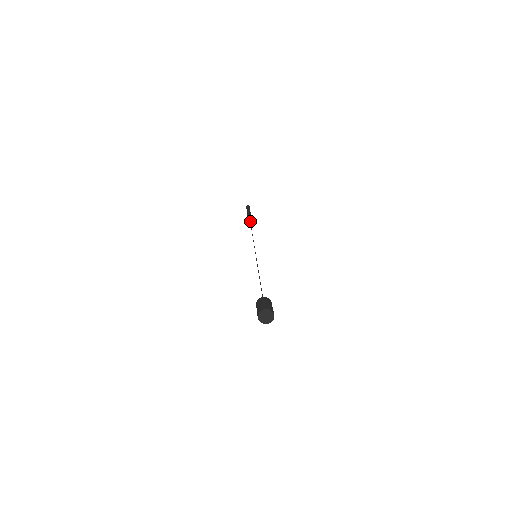
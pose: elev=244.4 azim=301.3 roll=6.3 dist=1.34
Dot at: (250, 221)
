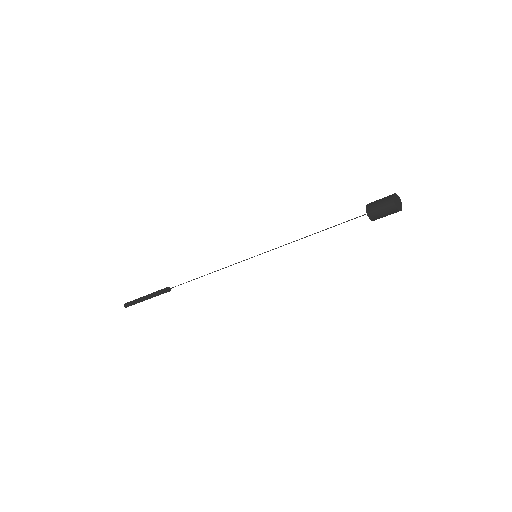
Dot at: (169, 287)
